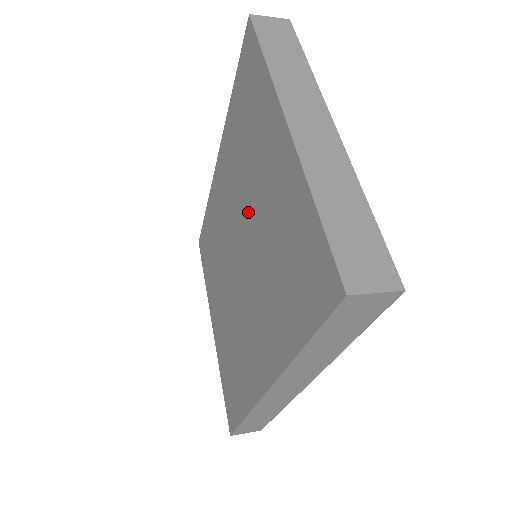
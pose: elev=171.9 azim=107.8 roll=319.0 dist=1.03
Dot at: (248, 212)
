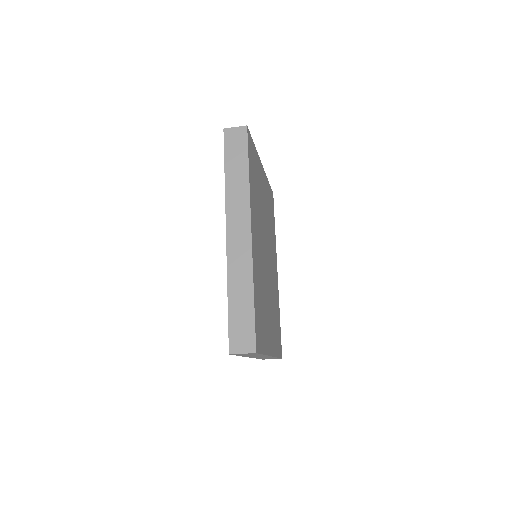
Dot at: occluded
